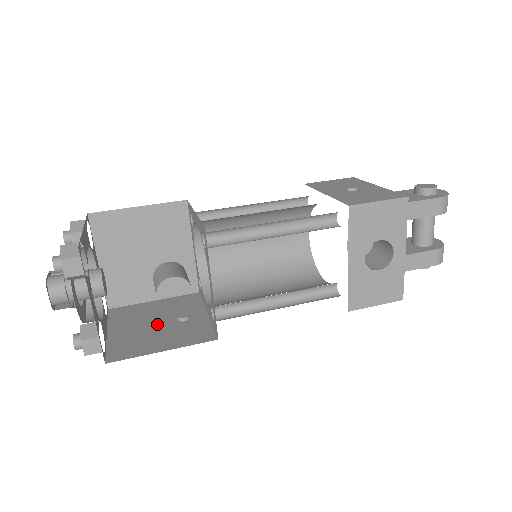
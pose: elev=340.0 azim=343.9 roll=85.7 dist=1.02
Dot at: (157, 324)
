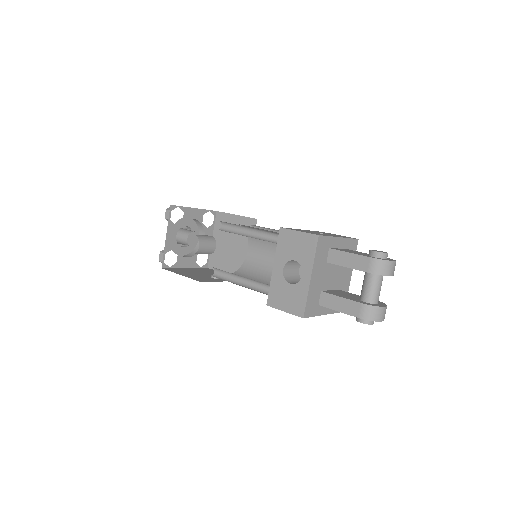
Dot at: (203, 274)
